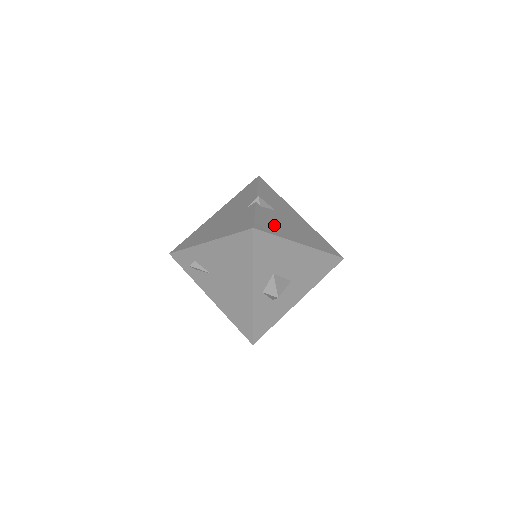
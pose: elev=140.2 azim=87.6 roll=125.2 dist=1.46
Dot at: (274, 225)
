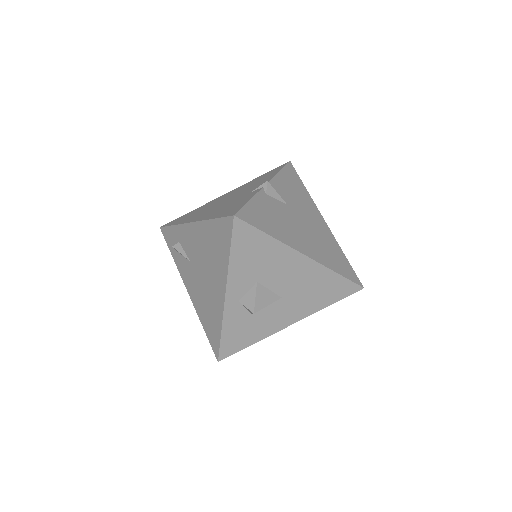
Dot at: (272, 221)
